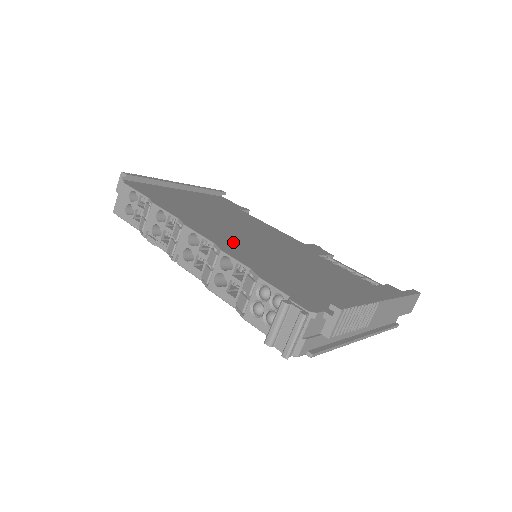
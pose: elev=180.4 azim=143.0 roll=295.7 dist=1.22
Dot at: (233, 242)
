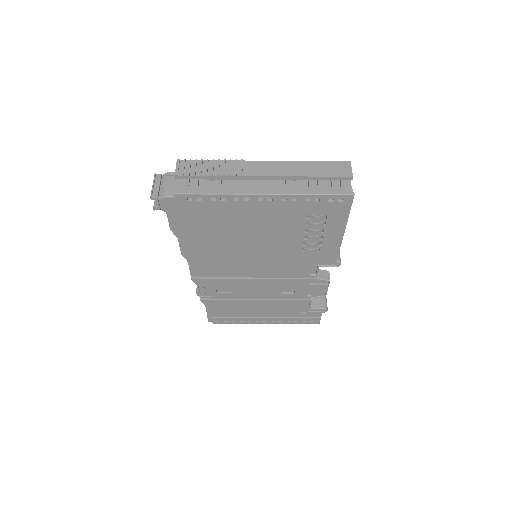
Dot at: occluded
